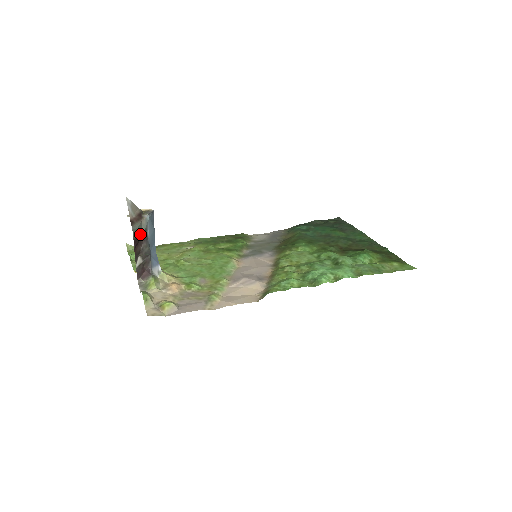
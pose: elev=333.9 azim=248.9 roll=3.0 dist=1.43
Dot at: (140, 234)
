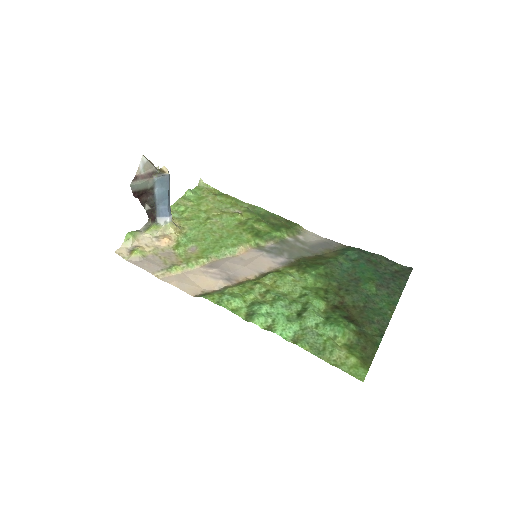
Dot at: (144, 189)
